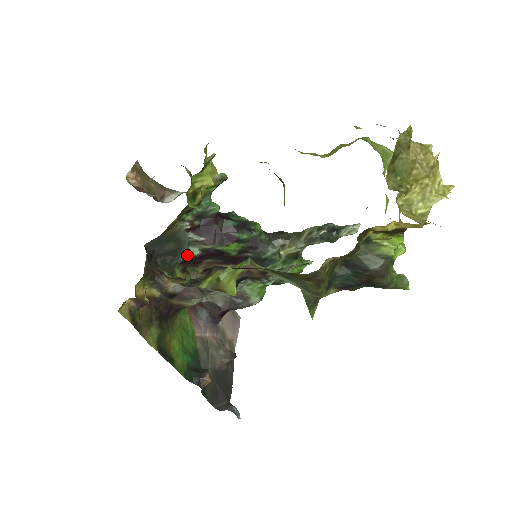
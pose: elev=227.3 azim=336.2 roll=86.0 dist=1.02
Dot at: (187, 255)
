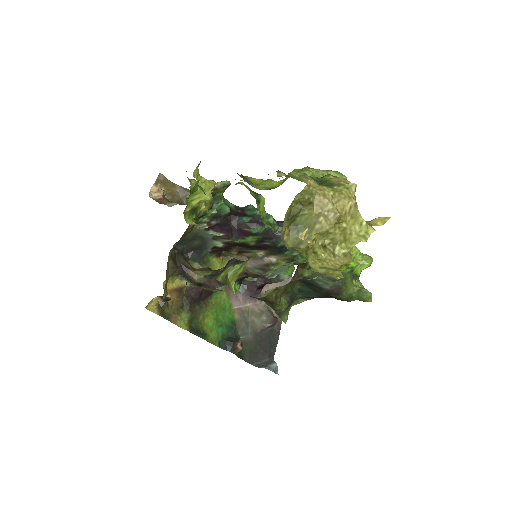
Dot at: (214, 247)
